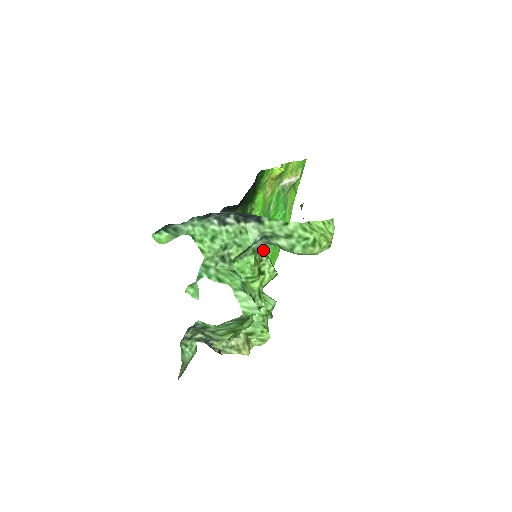
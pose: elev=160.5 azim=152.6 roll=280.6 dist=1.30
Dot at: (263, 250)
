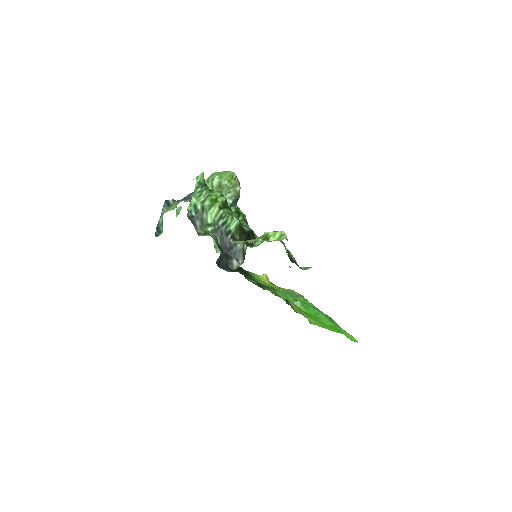
Dot at: occluded
